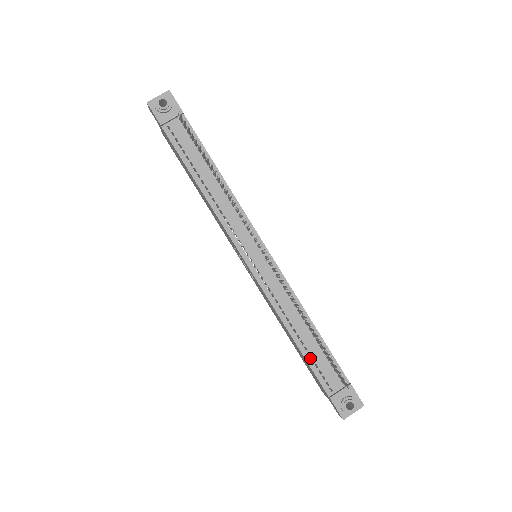
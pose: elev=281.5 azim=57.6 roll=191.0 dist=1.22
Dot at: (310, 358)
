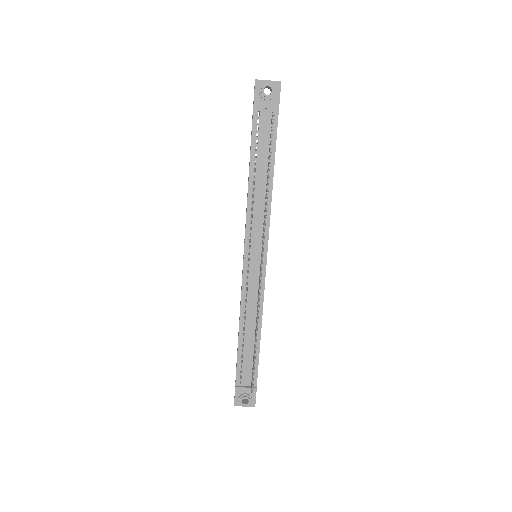
Dot at: (241, 353)
